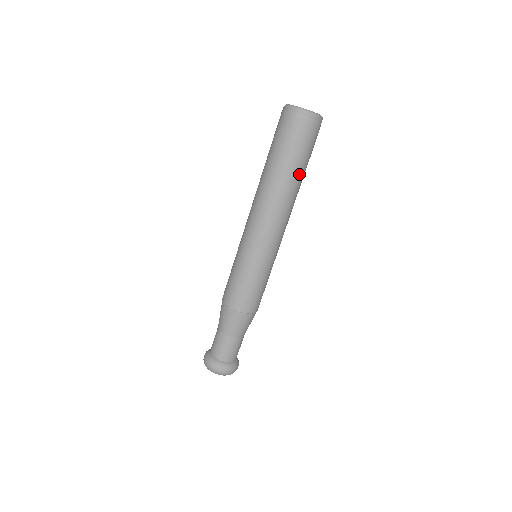
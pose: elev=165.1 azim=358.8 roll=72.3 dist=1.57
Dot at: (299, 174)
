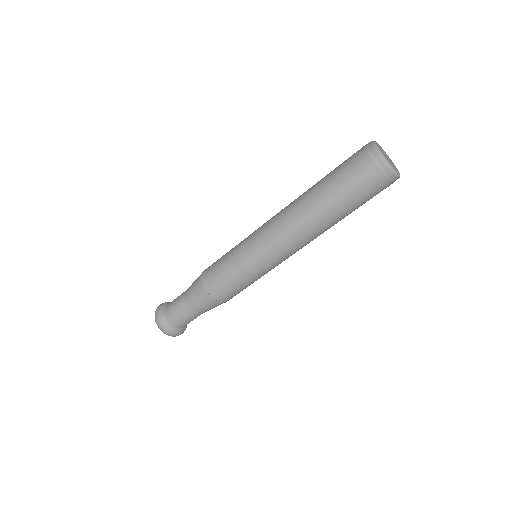
Dot at: (342, 216)
